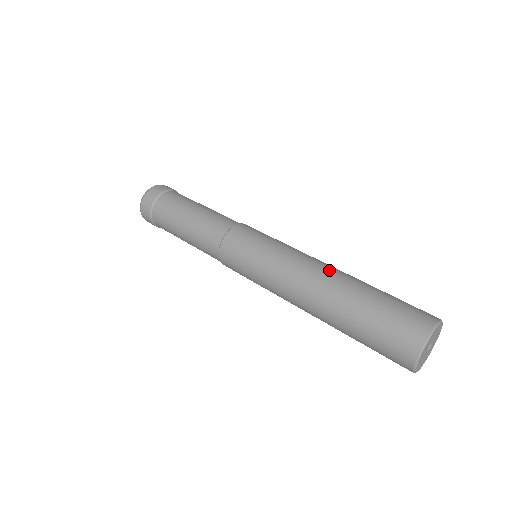
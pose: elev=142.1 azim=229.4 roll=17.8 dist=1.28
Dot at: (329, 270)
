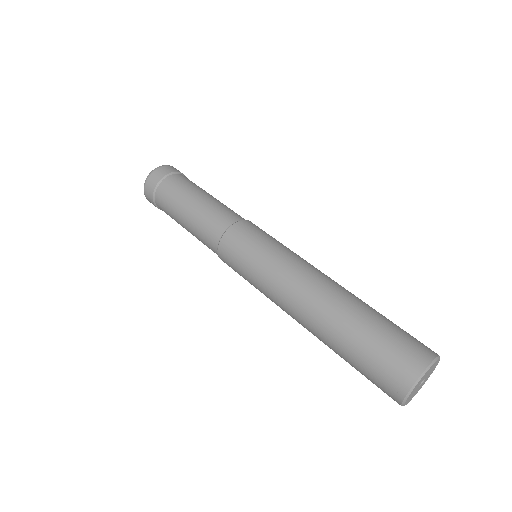
Dot at: (331, 283)
